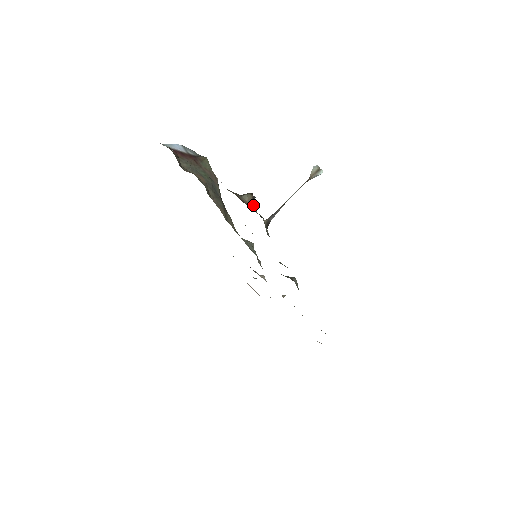
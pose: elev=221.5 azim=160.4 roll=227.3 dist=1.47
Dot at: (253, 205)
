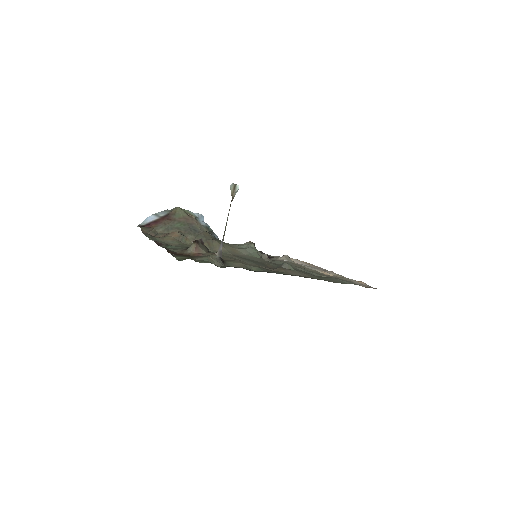
Dot at: (200, 250)
